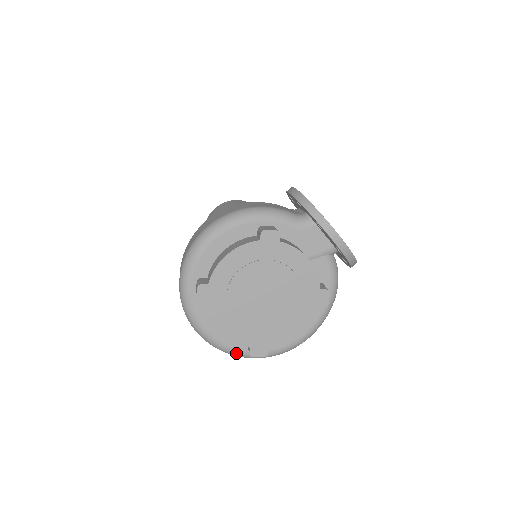
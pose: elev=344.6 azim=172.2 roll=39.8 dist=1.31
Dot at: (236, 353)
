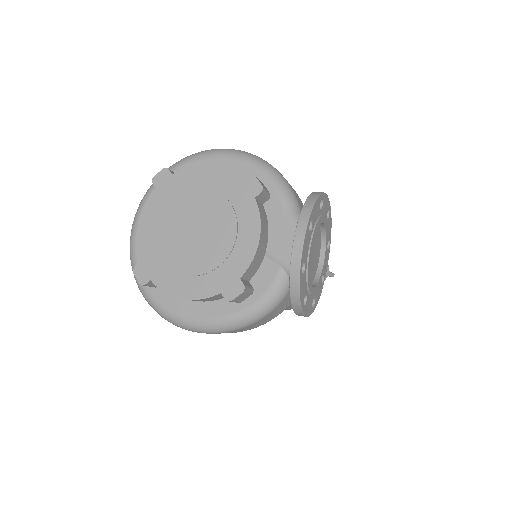
Dot at: occluded
